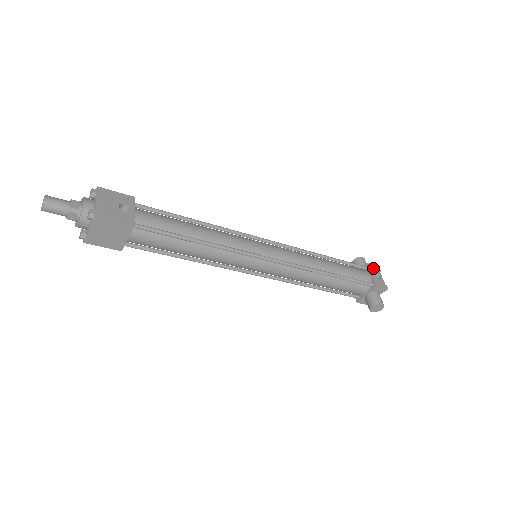
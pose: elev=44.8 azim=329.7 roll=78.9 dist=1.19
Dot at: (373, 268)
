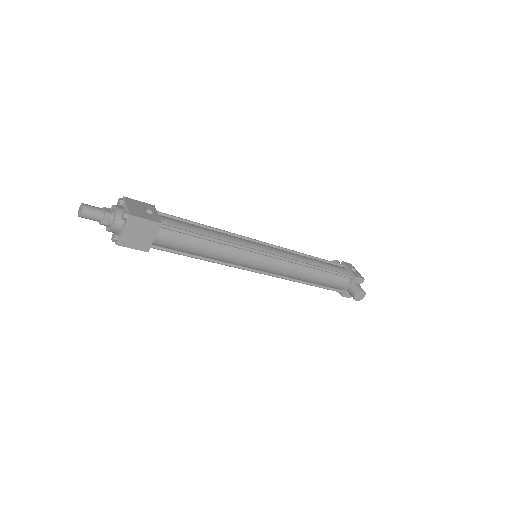
Dot at: (348, 265)
